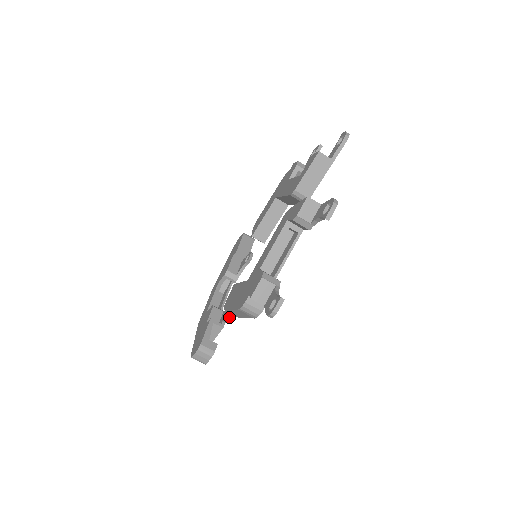
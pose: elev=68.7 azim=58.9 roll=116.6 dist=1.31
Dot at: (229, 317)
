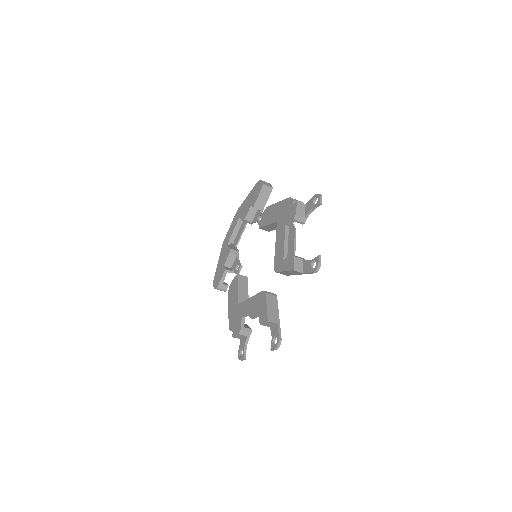
Dot at: occluded
